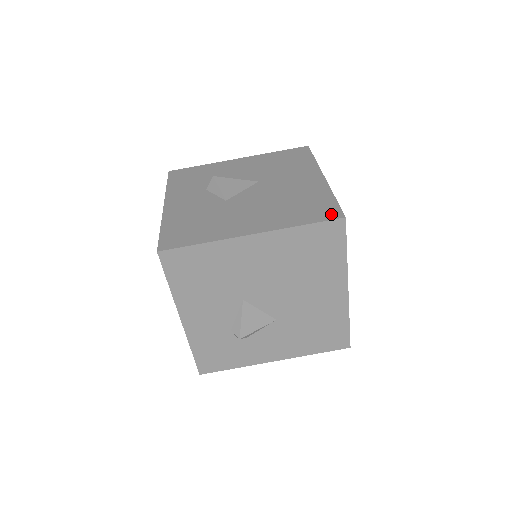
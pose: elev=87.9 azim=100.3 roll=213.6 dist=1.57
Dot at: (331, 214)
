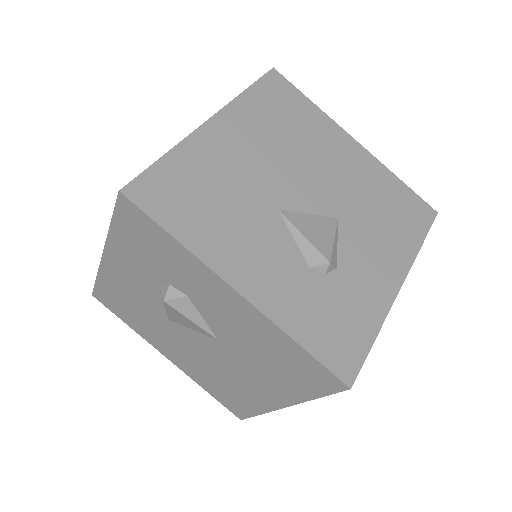
Dot at: occluded
